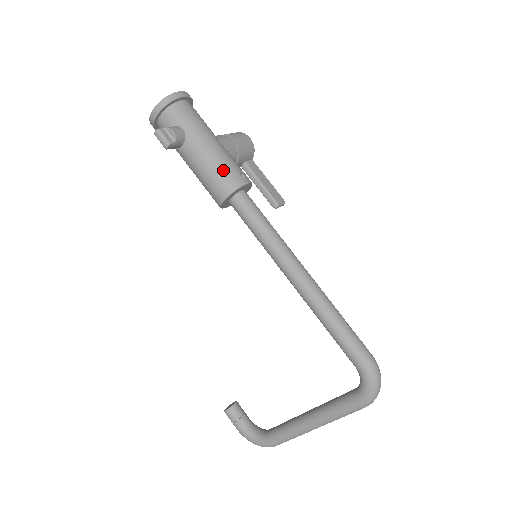
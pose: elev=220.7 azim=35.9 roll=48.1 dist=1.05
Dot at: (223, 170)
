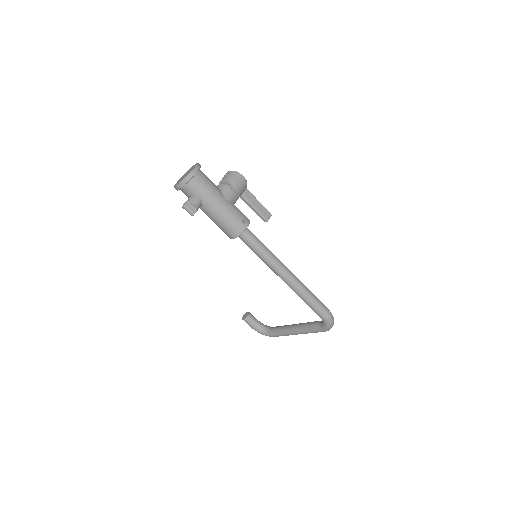
Dot at: (231, 222)
